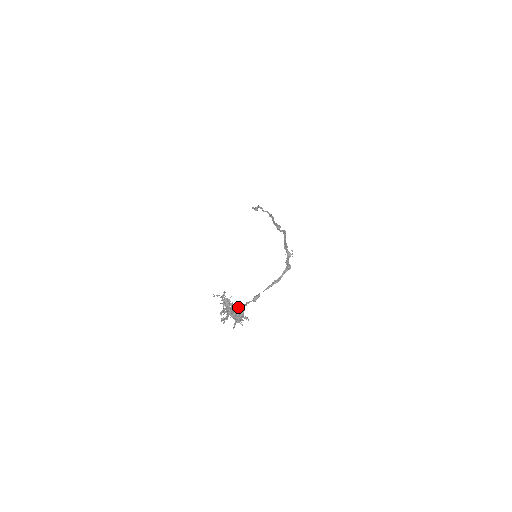
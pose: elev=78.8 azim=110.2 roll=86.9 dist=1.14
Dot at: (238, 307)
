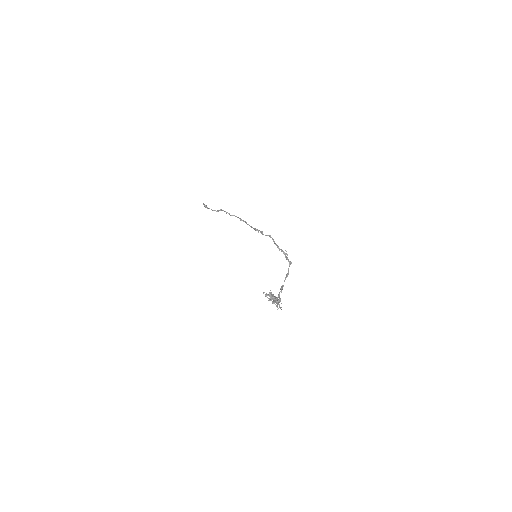
Dot at: (273, 295)
